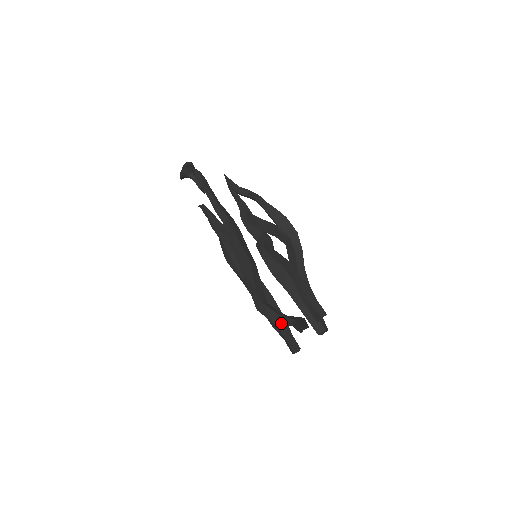
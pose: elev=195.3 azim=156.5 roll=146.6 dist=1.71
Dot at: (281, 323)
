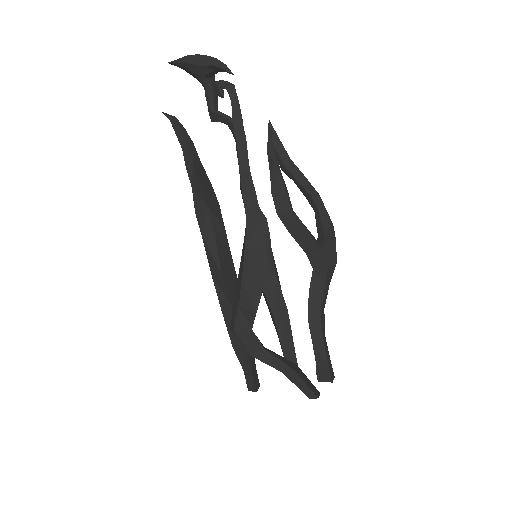
Dot at: (263, 360)
